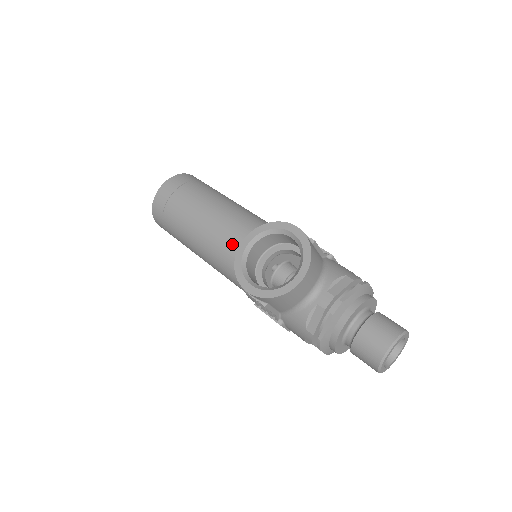
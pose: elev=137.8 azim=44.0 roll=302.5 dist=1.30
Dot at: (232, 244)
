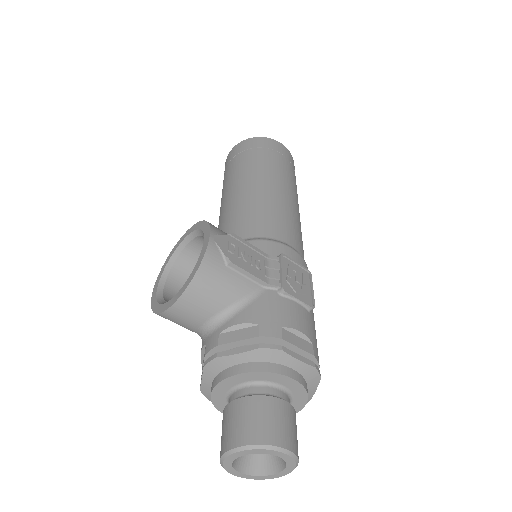
Dot at: occluded
